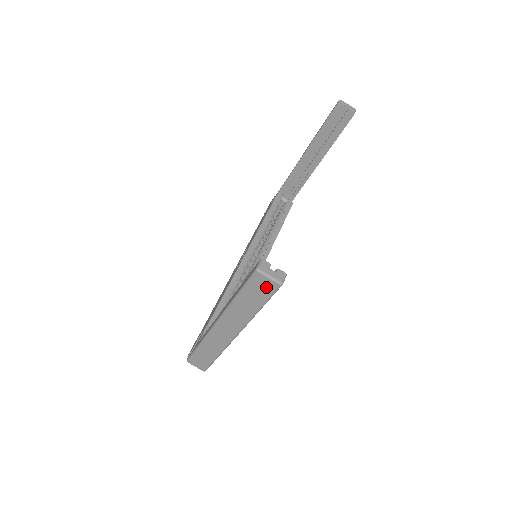
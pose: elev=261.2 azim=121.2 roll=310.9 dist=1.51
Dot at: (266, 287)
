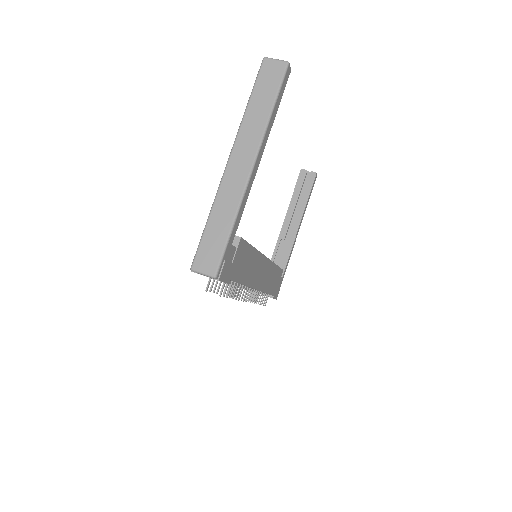
Dot at: (275, 72)
